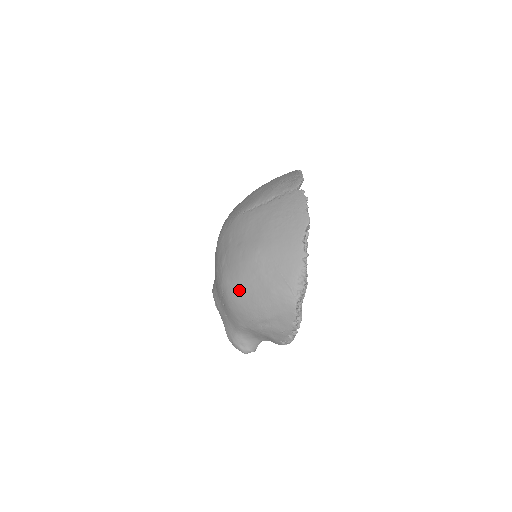
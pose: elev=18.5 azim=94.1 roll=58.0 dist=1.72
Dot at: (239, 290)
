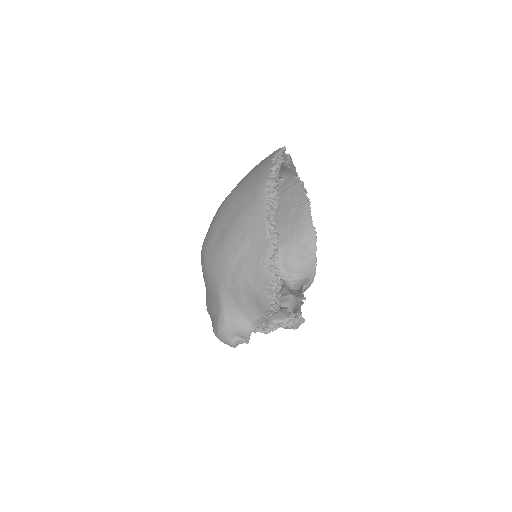
Dot at: (212, 237)
